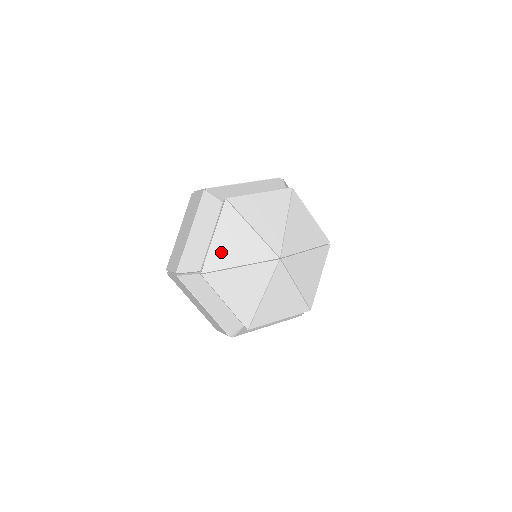
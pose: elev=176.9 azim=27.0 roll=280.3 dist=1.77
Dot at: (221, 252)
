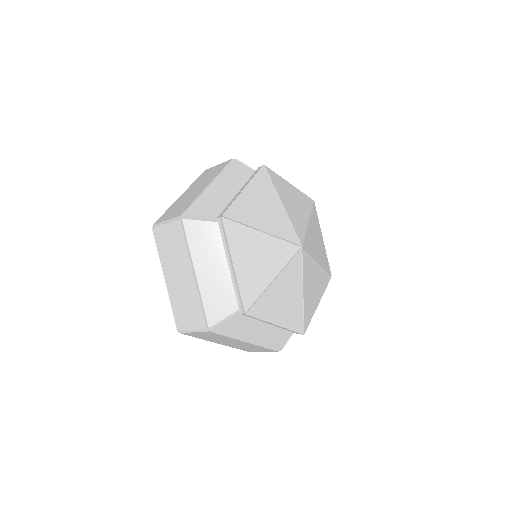
Dot at: (248, 207)
